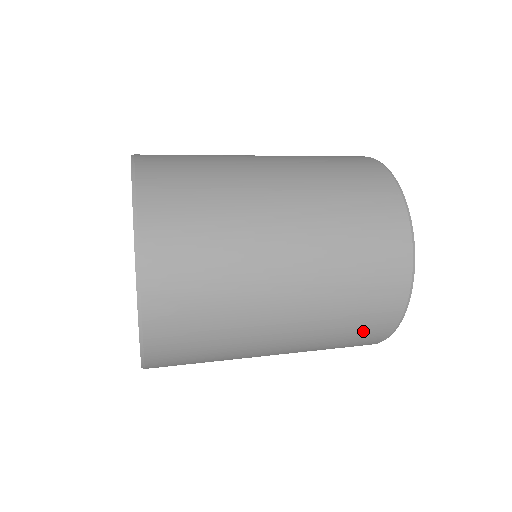
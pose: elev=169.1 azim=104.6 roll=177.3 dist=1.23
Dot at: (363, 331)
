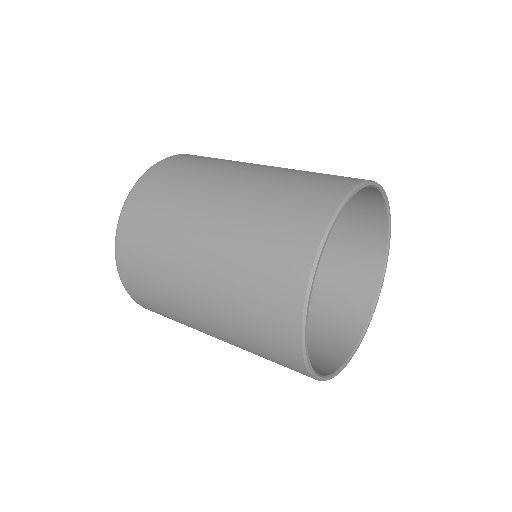
Dot at: (268, 304)
